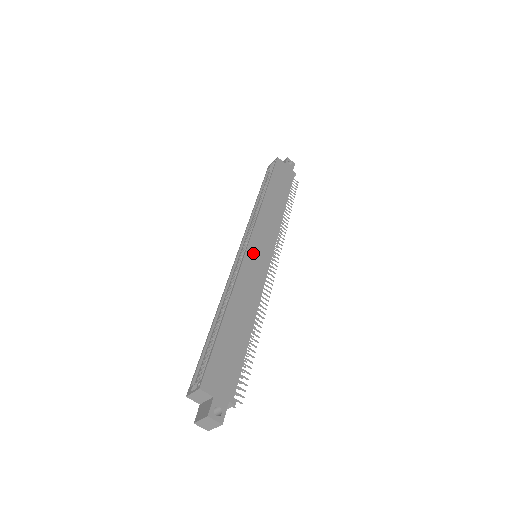
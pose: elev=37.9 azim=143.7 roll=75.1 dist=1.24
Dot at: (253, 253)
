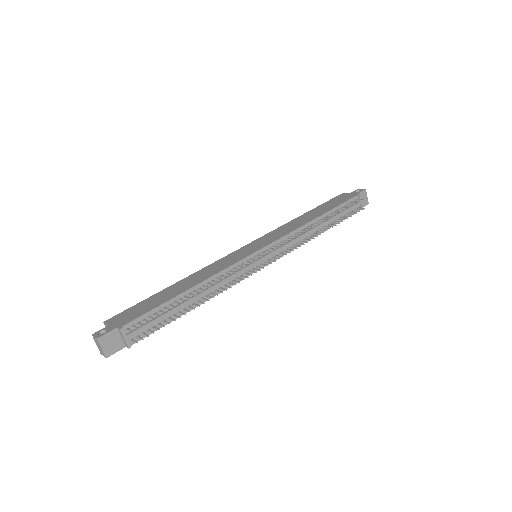
Dot at: (241, 251)
